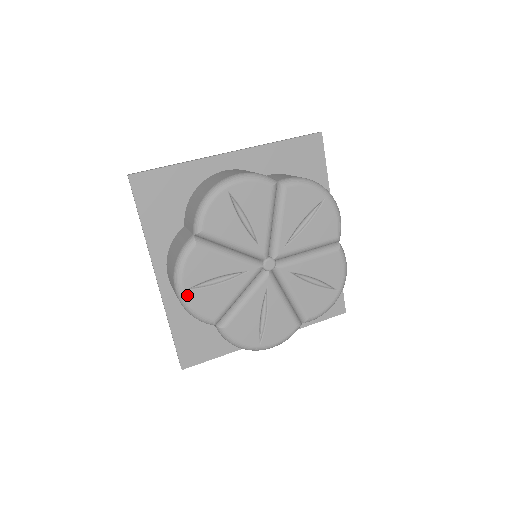
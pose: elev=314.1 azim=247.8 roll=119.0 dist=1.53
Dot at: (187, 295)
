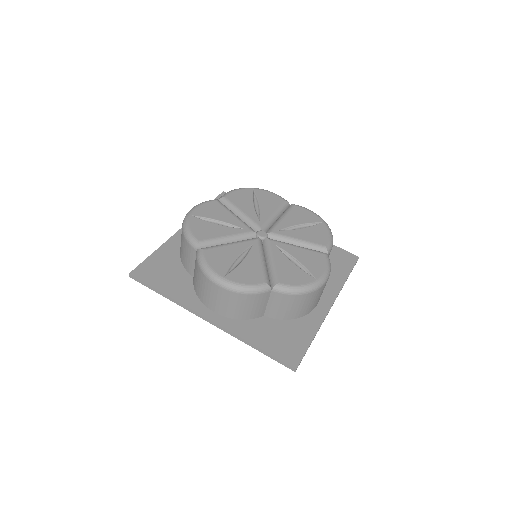
Dot at: (229, 279)
